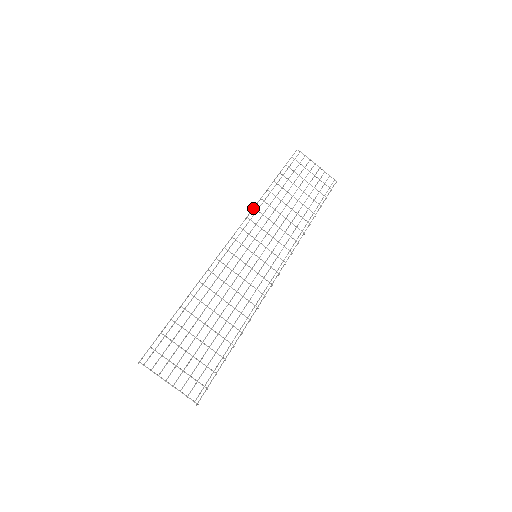
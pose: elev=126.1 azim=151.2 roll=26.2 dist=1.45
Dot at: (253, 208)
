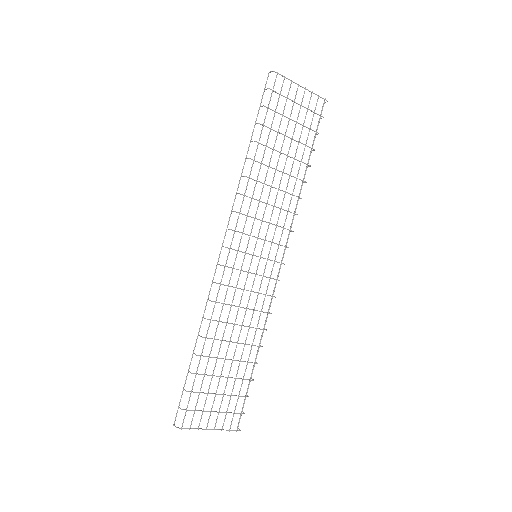
Dot at: occluded
